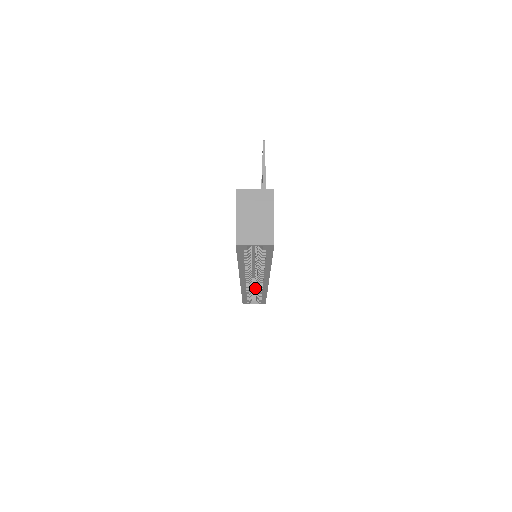
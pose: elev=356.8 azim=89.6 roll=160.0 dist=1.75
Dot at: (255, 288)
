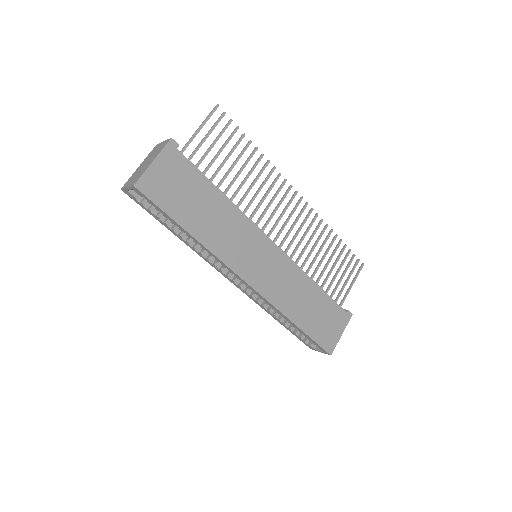
Dot at: occluded
